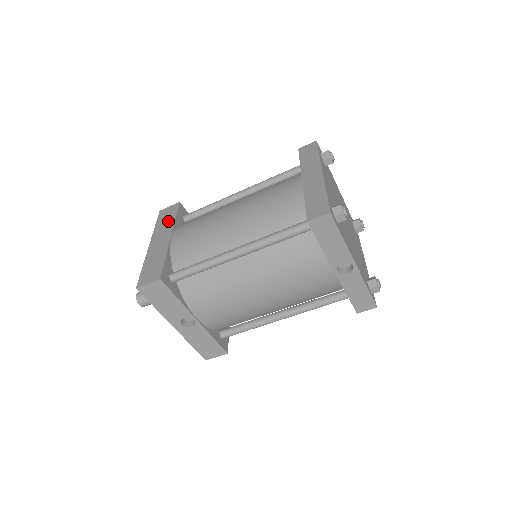
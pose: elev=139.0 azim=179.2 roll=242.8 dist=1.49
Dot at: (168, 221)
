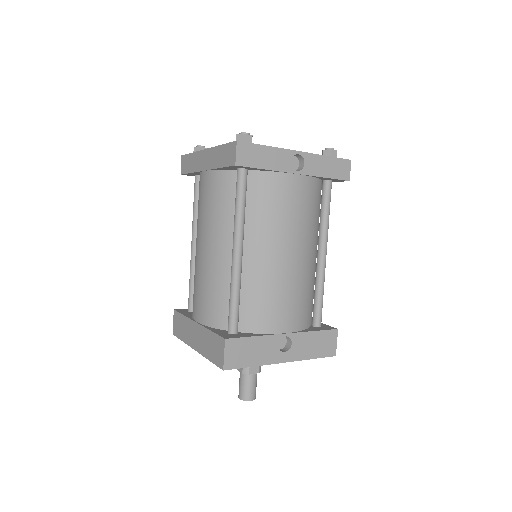
Dot at: (183, 325)
